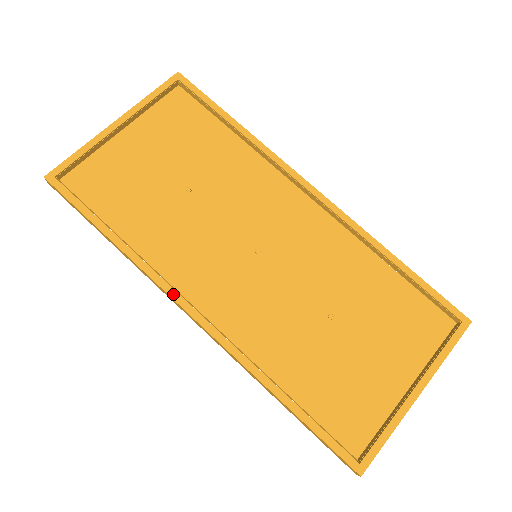
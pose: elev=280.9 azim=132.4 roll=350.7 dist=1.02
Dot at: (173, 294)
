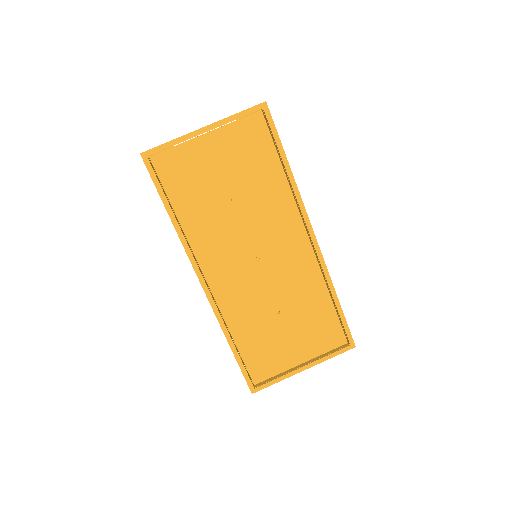
Dot at: (195, 267)
